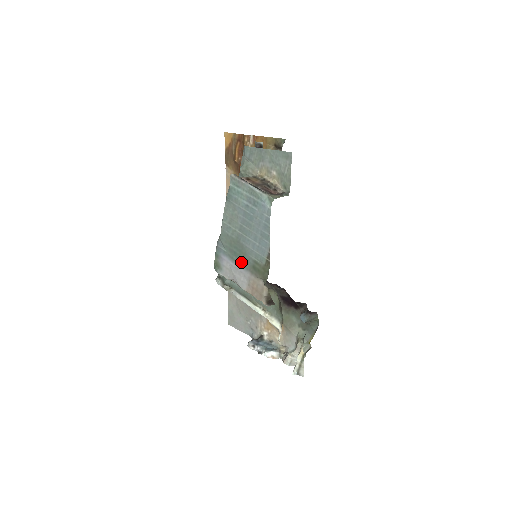
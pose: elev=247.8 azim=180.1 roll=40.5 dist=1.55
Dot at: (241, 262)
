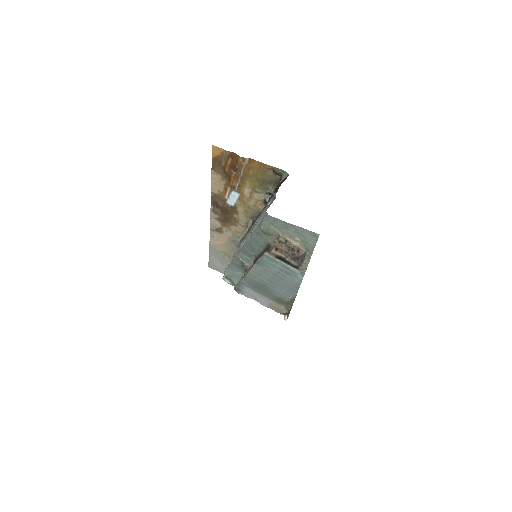
Dot at: (265, 294)
